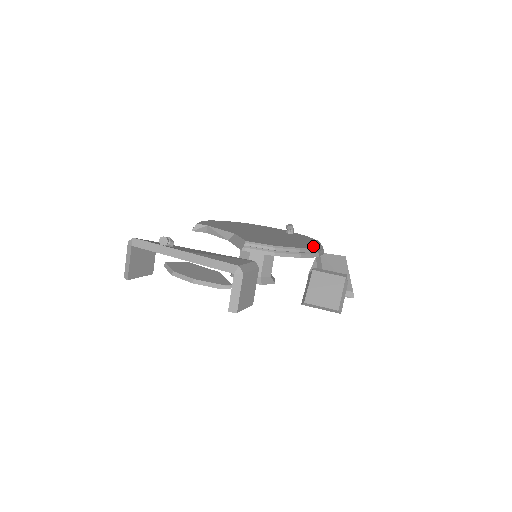
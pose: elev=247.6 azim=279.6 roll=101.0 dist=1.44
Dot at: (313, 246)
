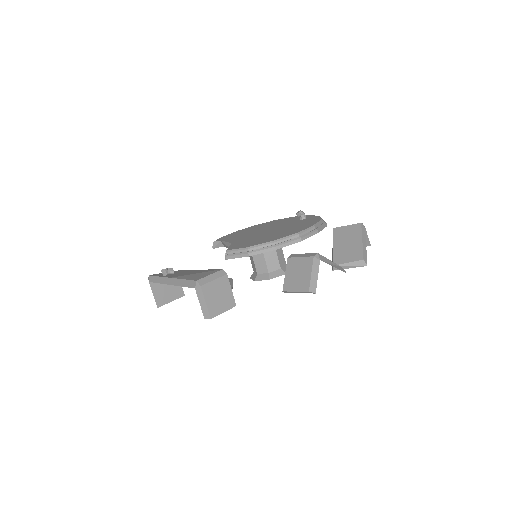
Dot at: (296, 232)
